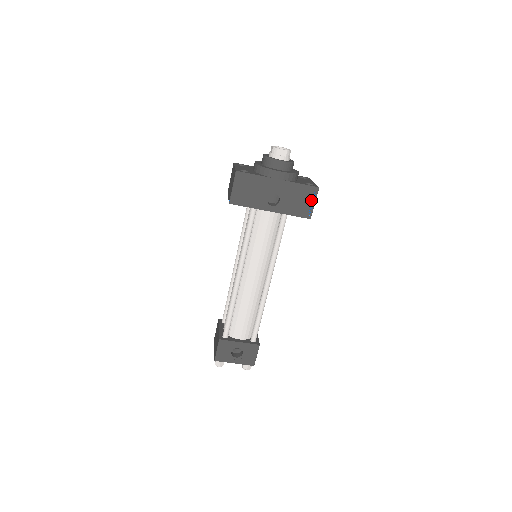
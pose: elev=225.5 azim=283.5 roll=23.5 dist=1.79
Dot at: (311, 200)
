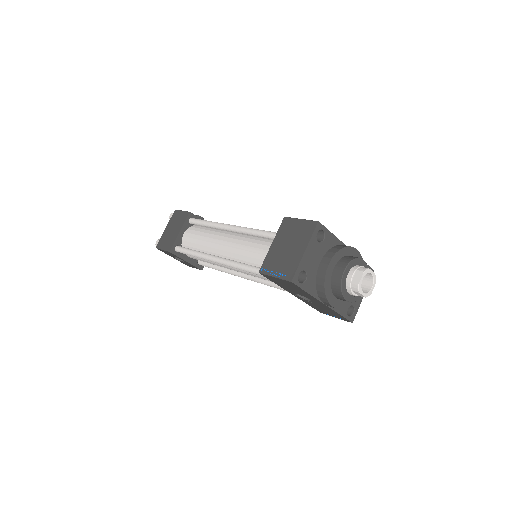
Dot at: (336, 316)
